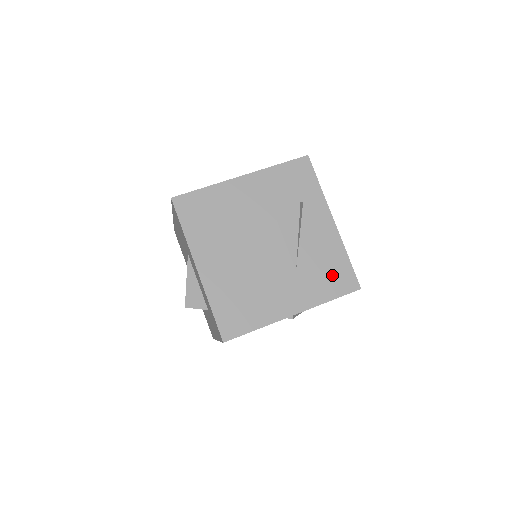
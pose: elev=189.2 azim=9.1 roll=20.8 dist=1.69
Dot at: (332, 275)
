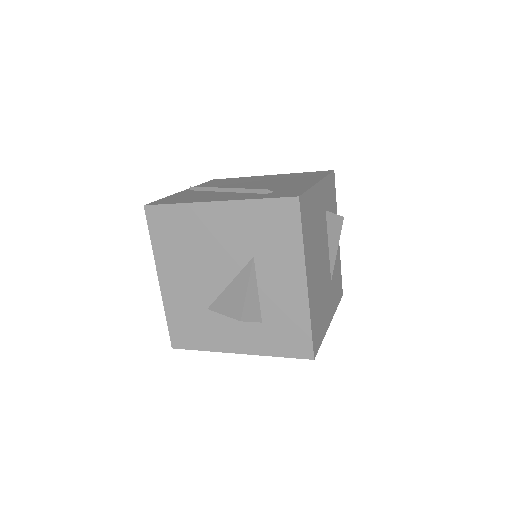
Dot at: (338, 284)
